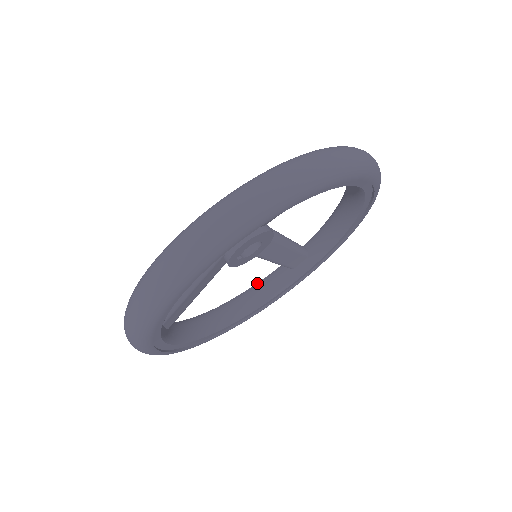
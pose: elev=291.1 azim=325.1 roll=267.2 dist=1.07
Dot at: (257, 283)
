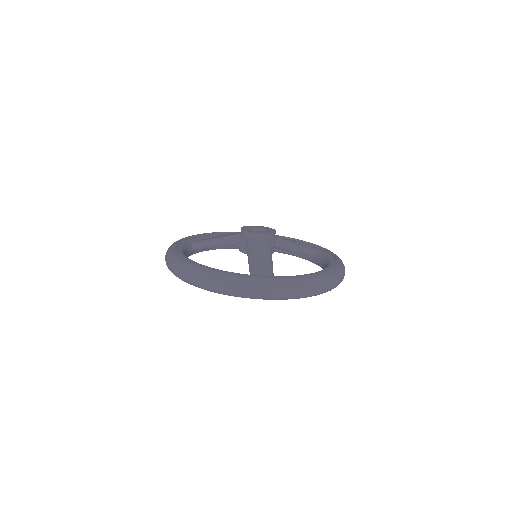
Dot at: occluded
